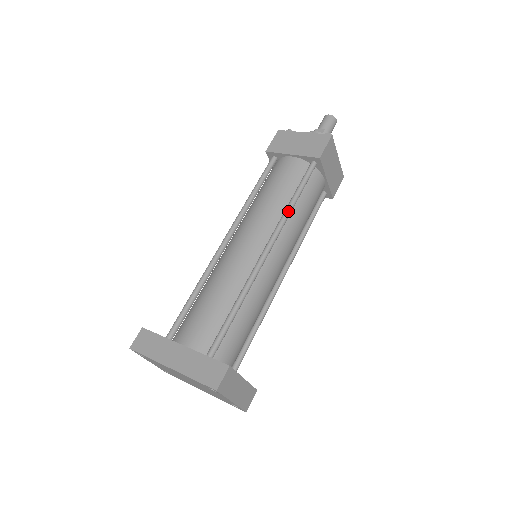
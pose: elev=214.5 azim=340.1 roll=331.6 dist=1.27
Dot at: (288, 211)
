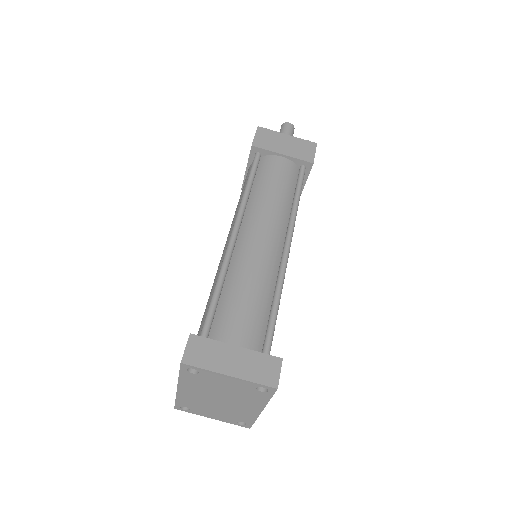
Dot at: (242, 197)
